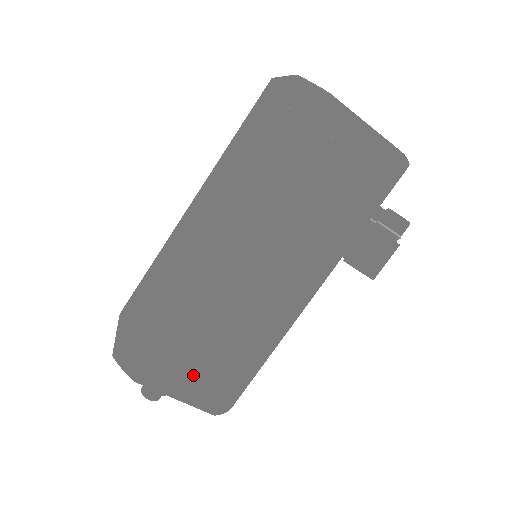
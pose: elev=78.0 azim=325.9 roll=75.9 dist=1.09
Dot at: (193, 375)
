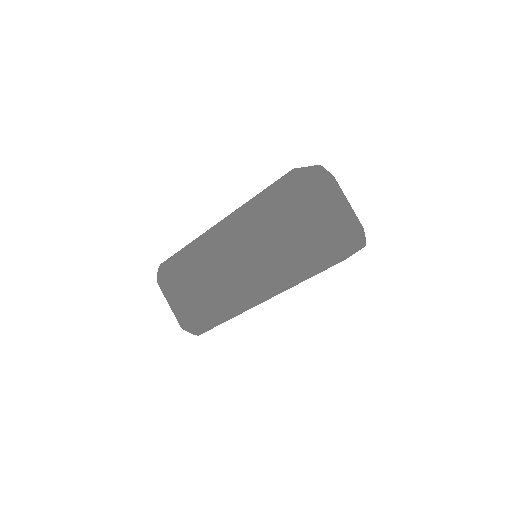
Dot at: occluded
